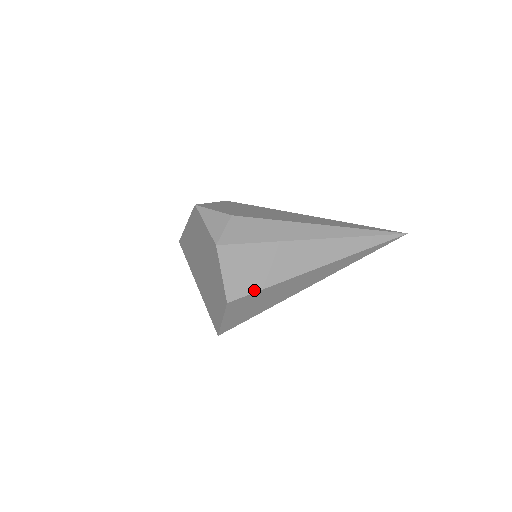
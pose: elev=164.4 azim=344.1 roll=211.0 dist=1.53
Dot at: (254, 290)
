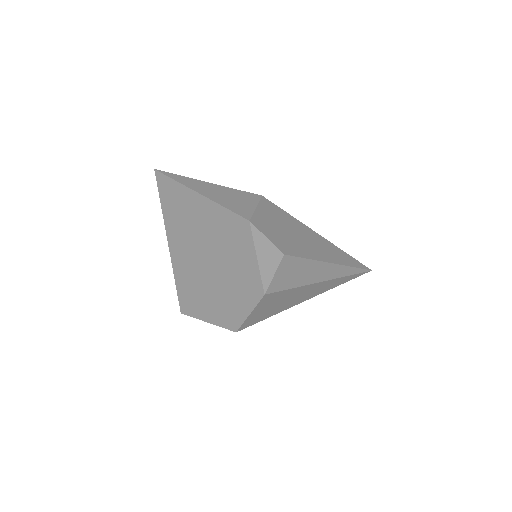
Dot at: (261, 320)
